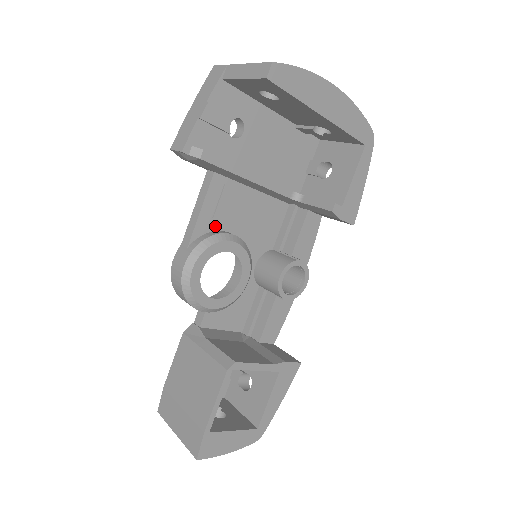
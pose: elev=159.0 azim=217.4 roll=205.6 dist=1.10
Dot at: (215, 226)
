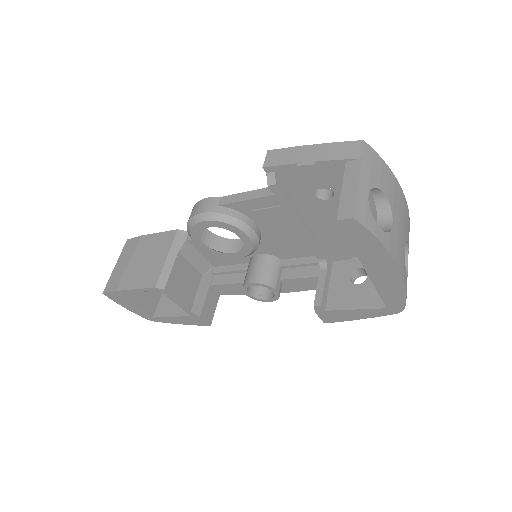
Dot at: (251, 215)
